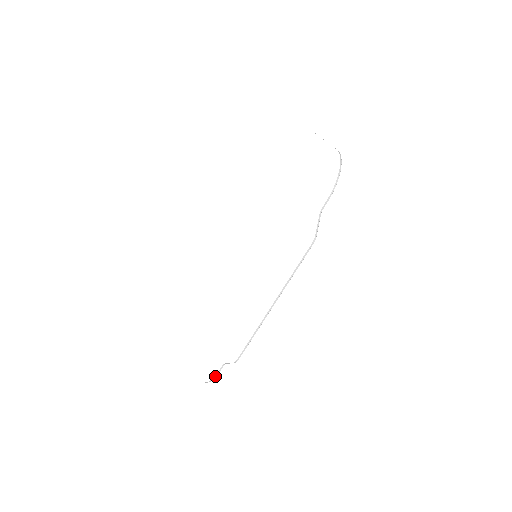
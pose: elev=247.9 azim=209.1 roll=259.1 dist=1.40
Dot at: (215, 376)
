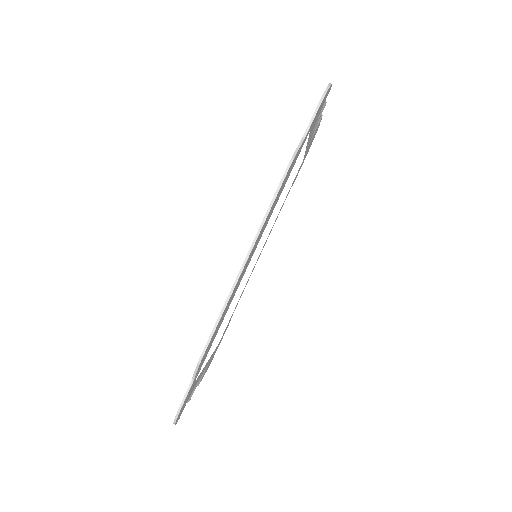
Dot at: (181, 403)
